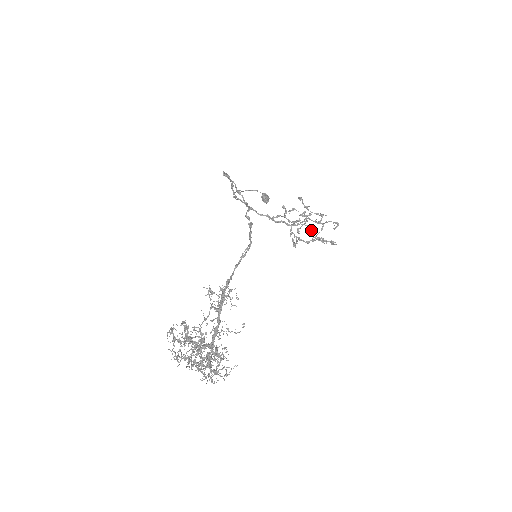
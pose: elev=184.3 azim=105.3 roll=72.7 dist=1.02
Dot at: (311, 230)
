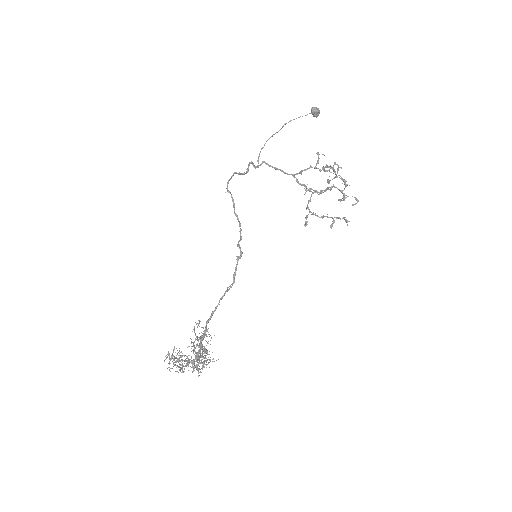
Dot at: (344, 179)
